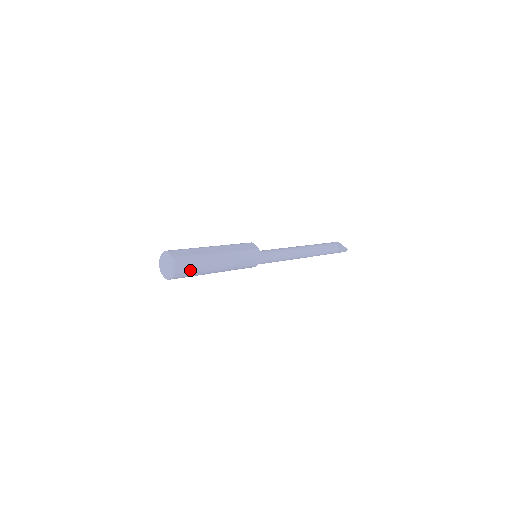
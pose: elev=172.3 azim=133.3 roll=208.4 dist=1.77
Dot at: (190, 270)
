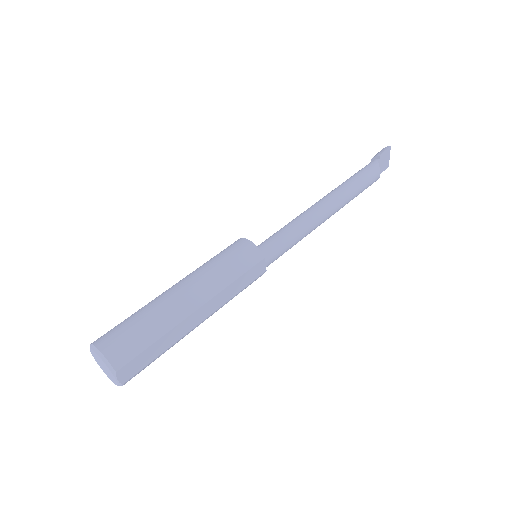
Dot at: occluded
